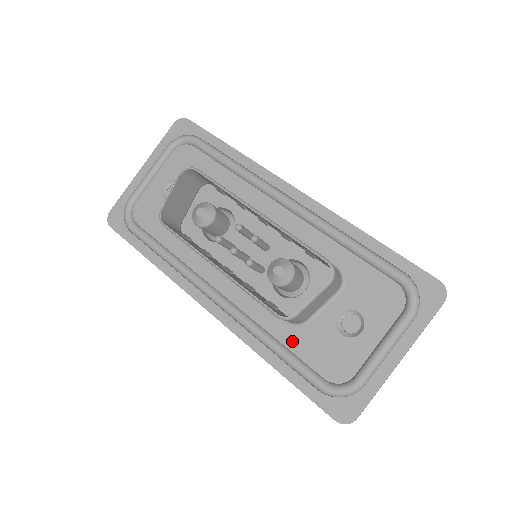
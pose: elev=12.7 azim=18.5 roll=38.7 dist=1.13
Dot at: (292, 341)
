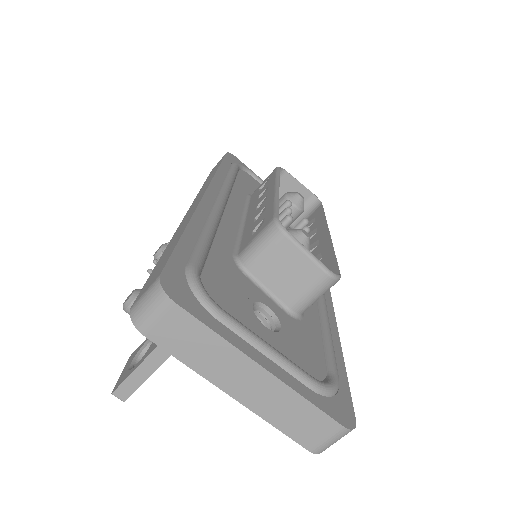
Dot at: (221, 254)
